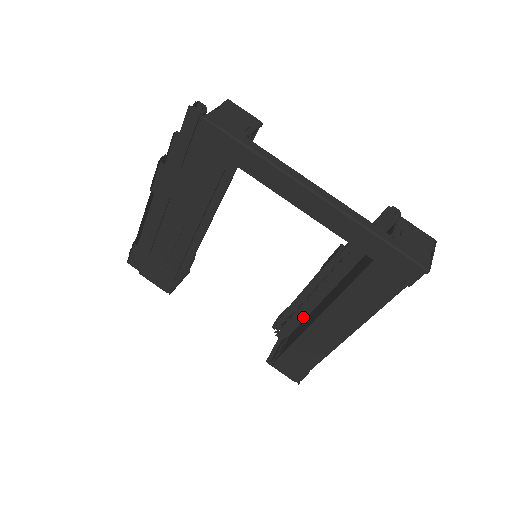
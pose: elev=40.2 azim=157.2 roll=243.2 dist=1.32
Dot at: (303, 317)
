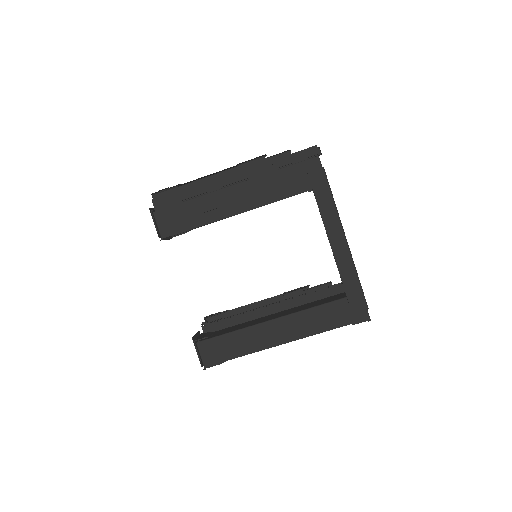
Dot at: (241, 321)
